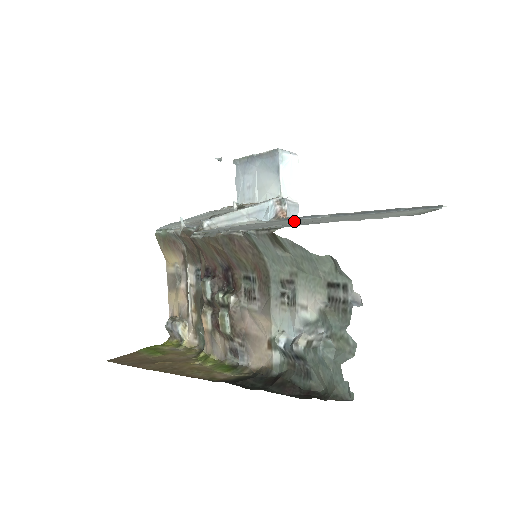
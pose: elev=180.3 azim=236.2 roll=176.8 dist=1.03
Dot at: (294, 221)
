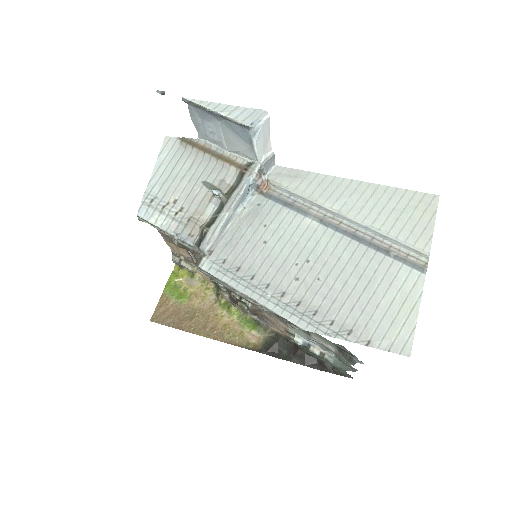
Dot at: (291, 247)
